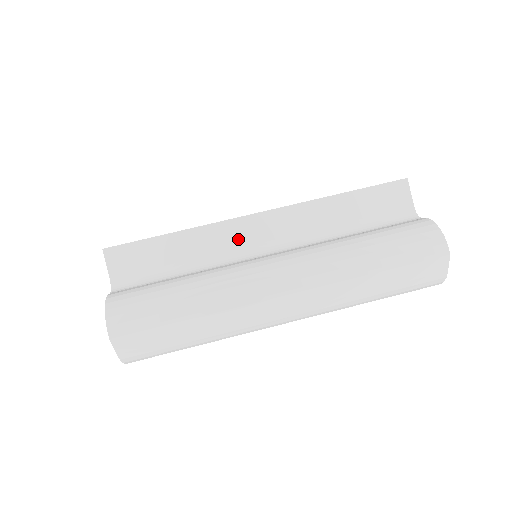
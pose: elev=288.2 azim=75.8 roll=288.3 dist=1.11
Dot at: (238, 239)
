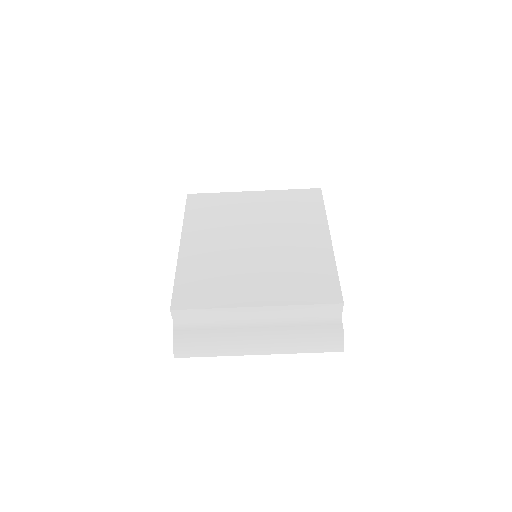
Dot at: (243, 314)
